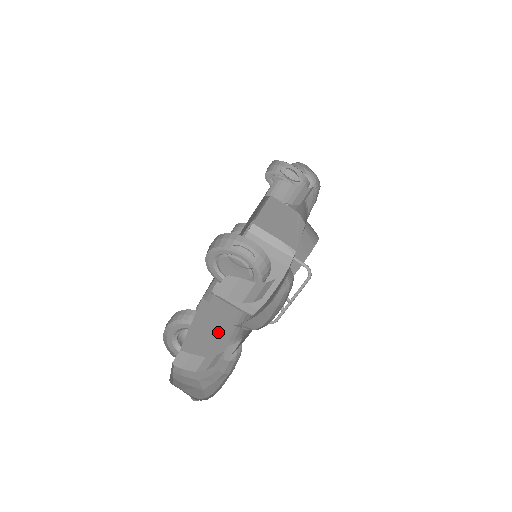
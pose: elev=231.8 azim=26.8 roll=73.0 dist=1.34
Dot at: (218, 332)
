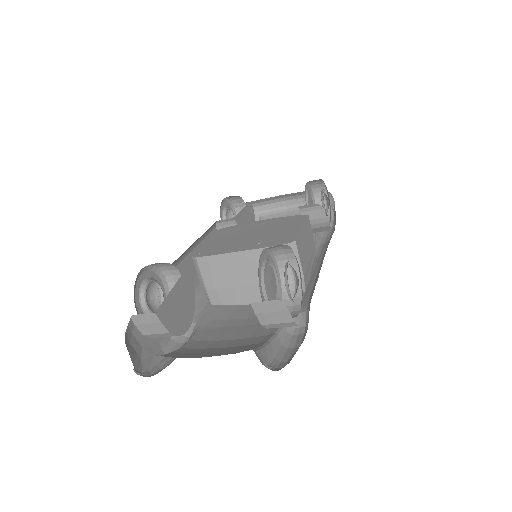
Dot at: (188, 310)
